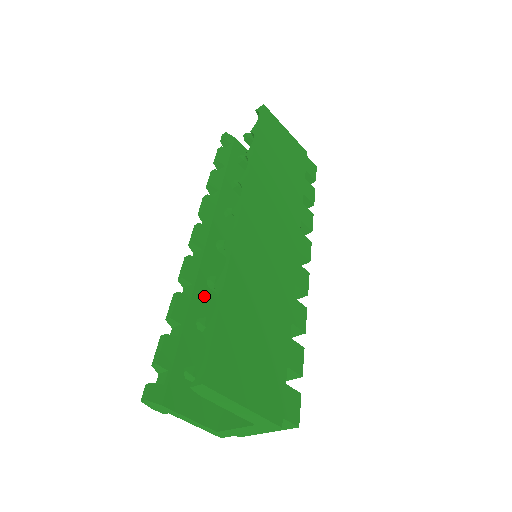
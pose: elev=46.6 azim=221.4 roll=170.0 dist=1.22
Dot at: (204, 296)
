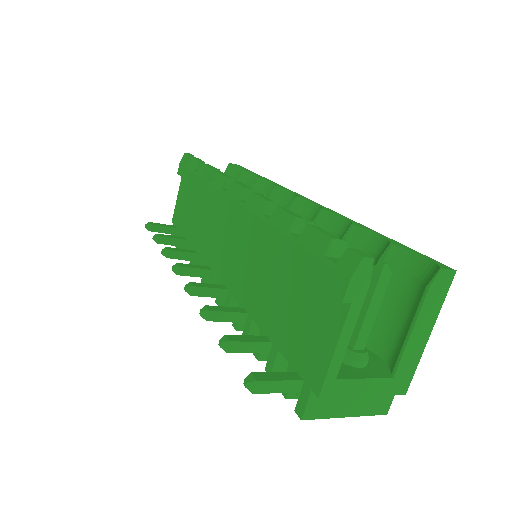
Dot at: occluded
